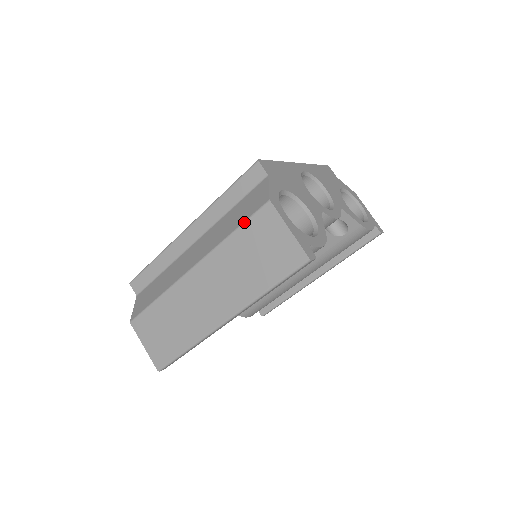
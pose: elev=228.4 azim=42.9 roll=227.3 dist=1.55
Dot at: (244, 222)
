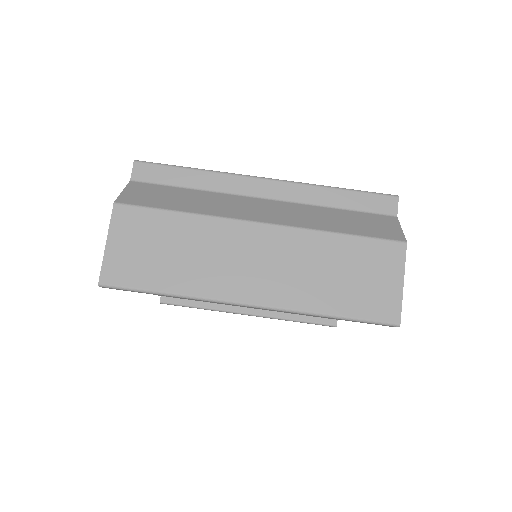
Dot at: (364, 236)
